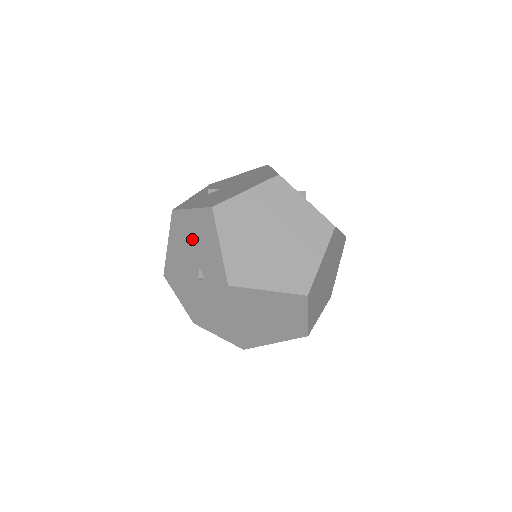
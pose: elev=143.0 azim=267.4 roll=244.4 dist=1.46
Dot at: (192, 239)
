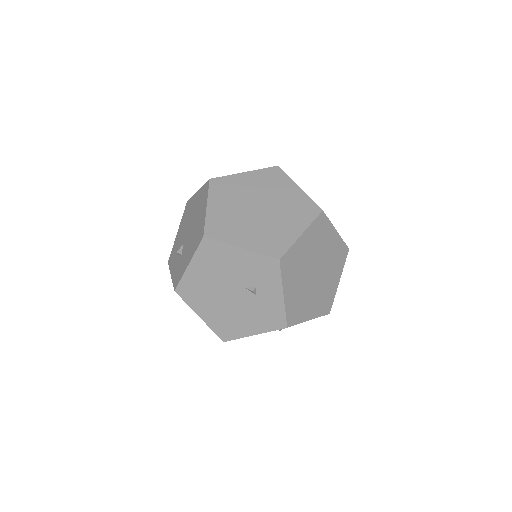
Dot at: (215, 281)
